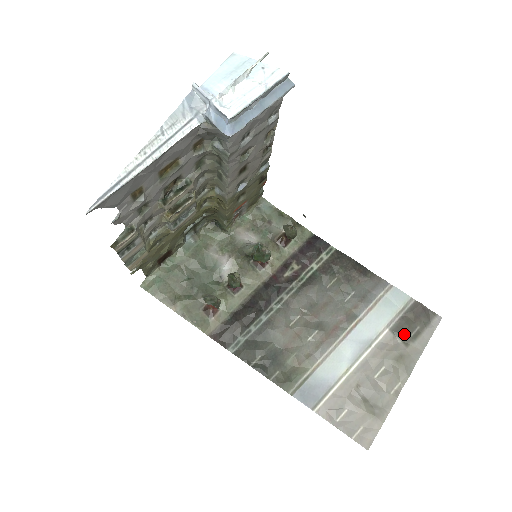
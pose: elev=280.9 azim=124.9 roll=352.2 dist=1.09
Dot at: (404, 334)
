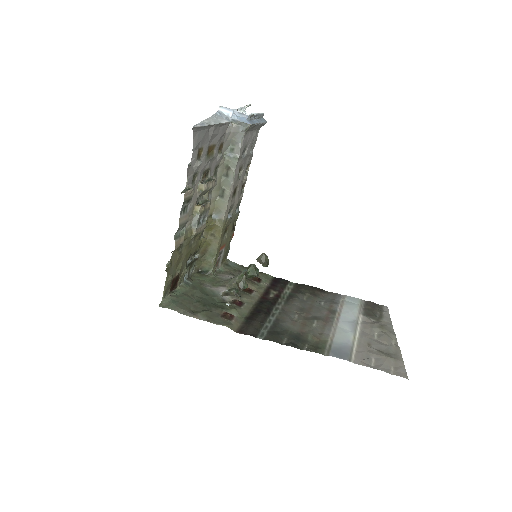
Dot at: (373, 316)
